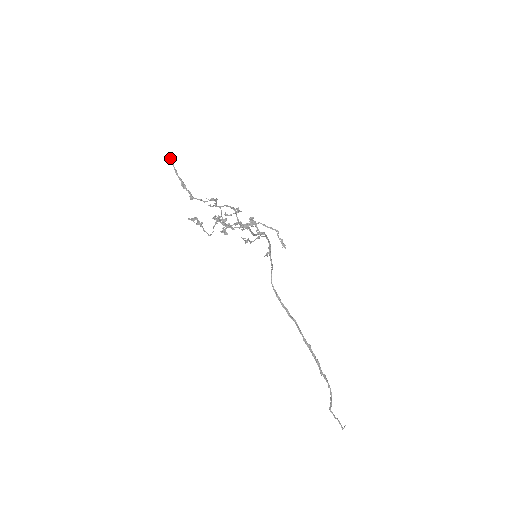
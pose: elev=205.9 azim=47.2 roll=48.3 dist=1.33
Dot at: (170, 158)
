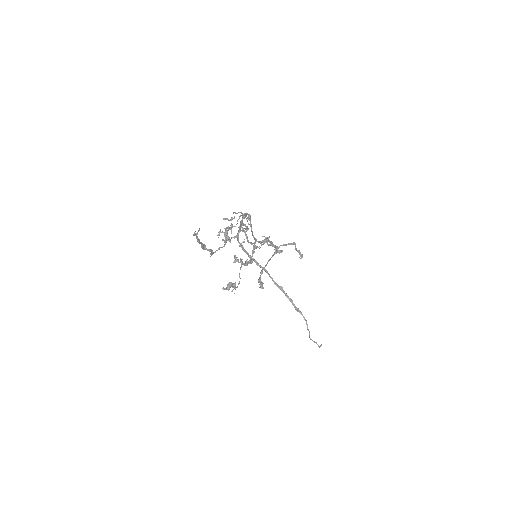
Dot at: (194, 232)
